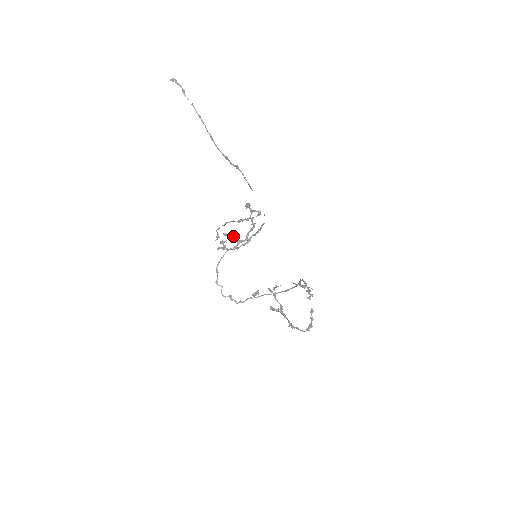
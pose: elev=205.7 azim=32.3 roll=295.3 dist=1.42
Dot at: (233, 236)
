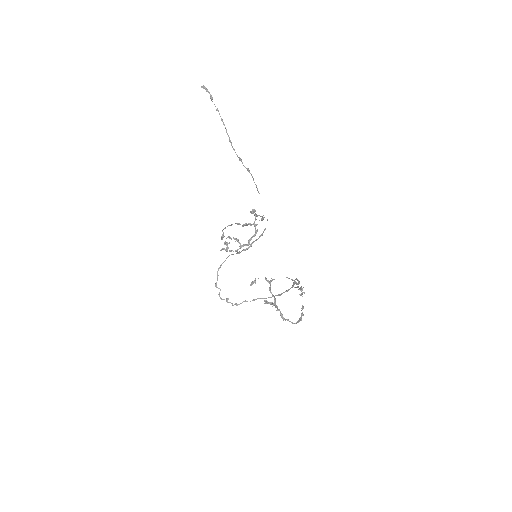
Dot at: (236, 240)
